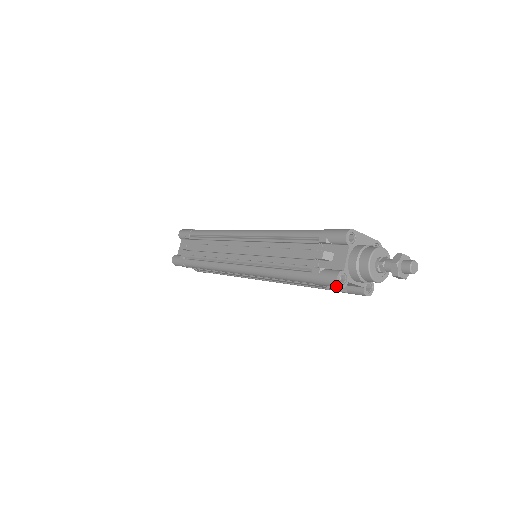
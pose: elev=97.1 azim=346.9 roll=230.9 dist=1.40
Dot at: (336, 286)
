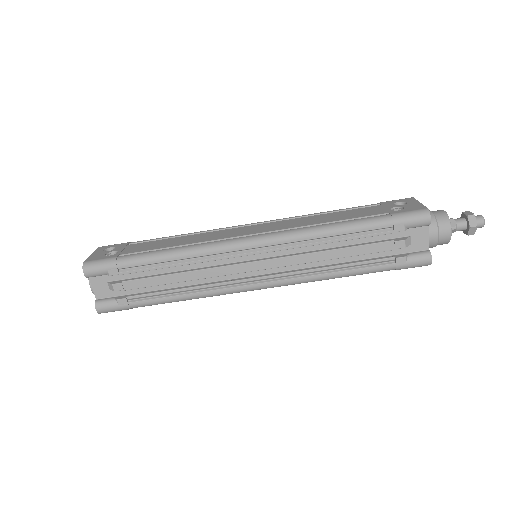
Dot at: occluded
